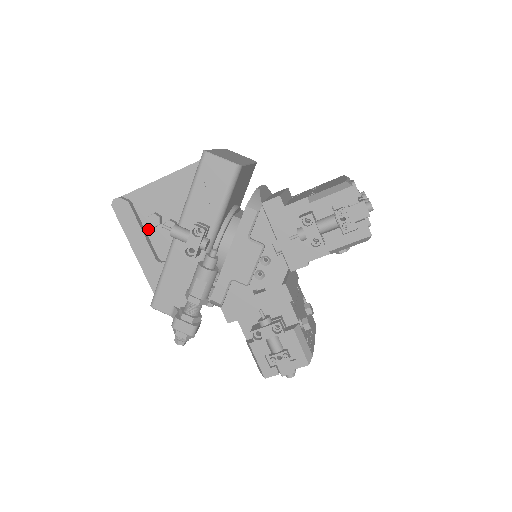
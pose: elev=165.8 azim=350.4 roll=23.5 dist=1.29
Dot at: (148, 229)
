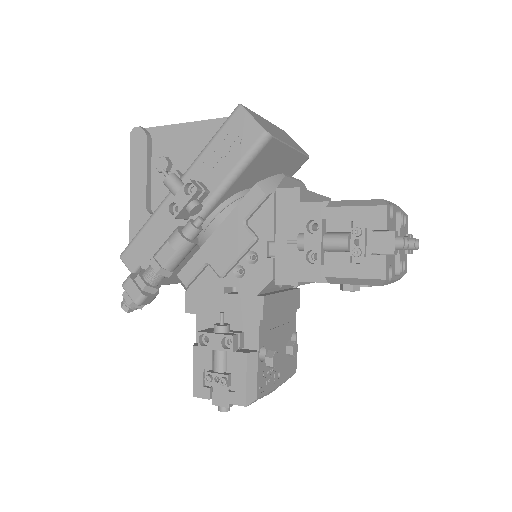
Dot at: (154, 173)
